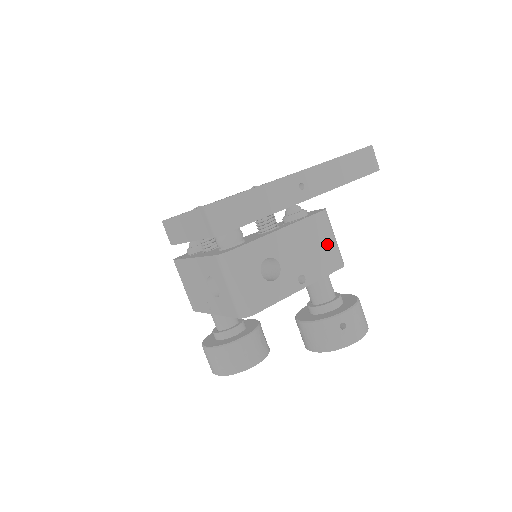
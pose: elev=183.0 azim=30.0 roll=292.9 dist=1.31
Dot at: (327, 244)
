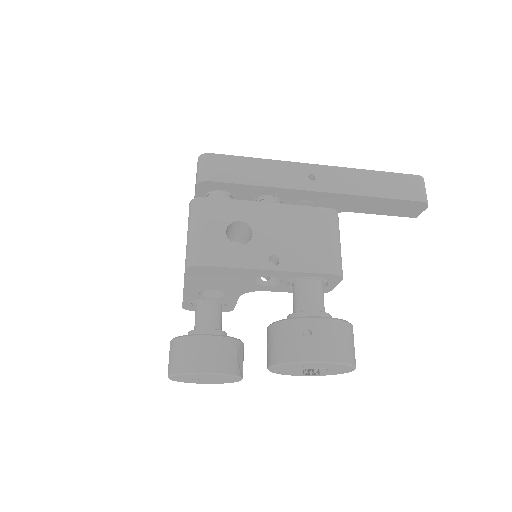
Dot at: (323, 242)
